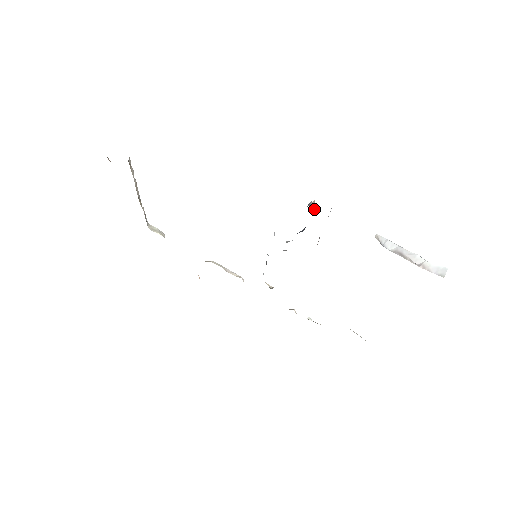
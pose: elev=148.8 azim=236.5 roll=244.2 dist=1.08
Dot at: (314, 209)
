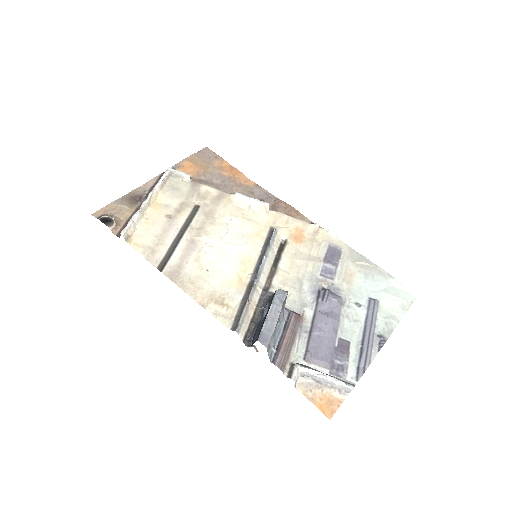
Dot at: (256, 351)
